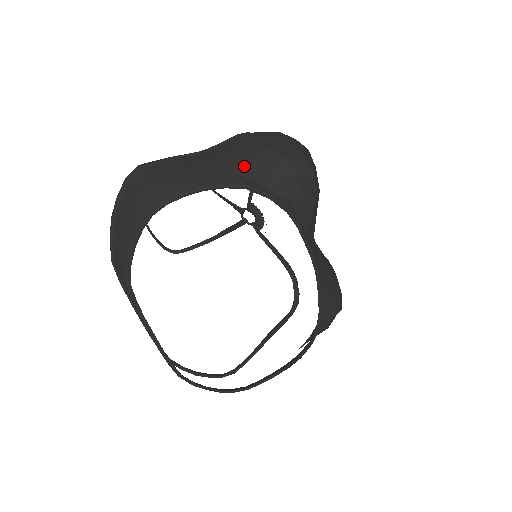
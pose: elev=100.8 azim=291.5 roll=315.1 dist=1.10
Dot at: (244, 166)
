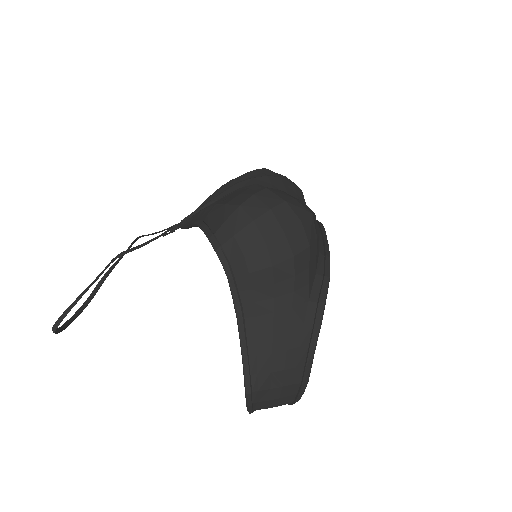
Dot at: (298, 293)
